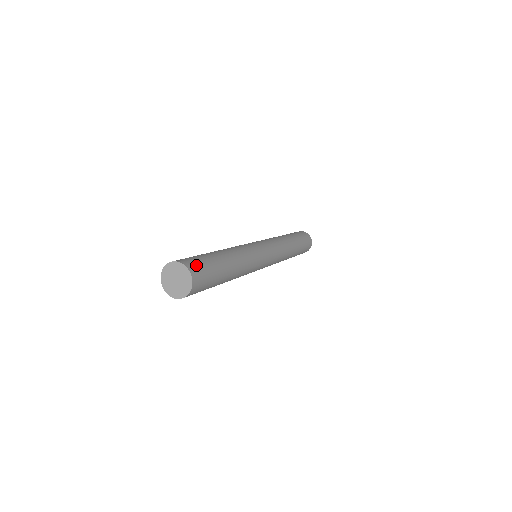
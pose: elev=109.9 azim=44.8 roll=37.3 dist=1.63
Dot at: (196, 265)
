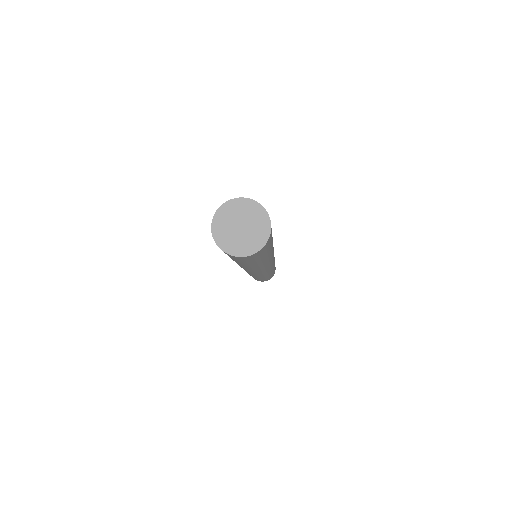
Dot at: occluded
